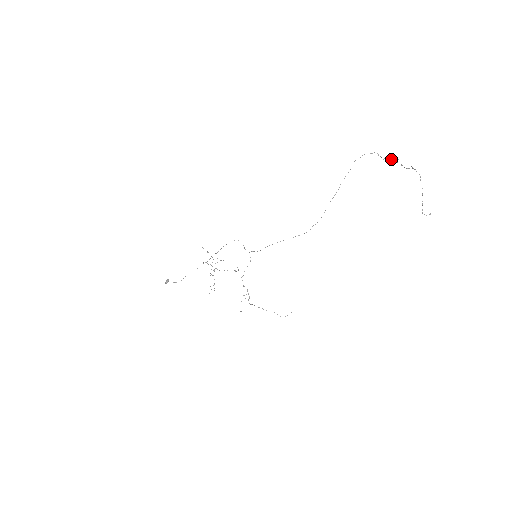
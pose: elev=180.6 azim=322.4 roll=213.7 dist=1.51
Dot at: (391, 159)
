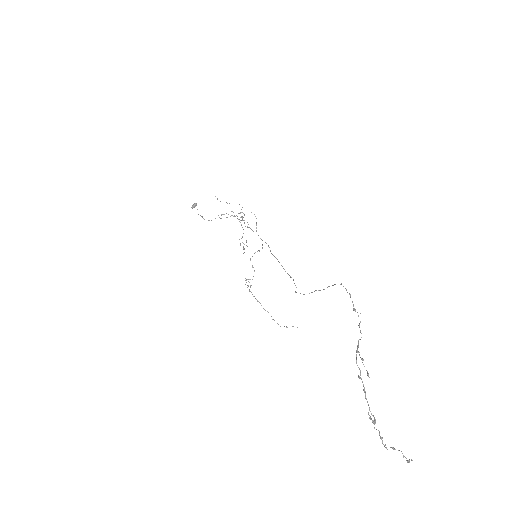
Dot at: (361, 359)
